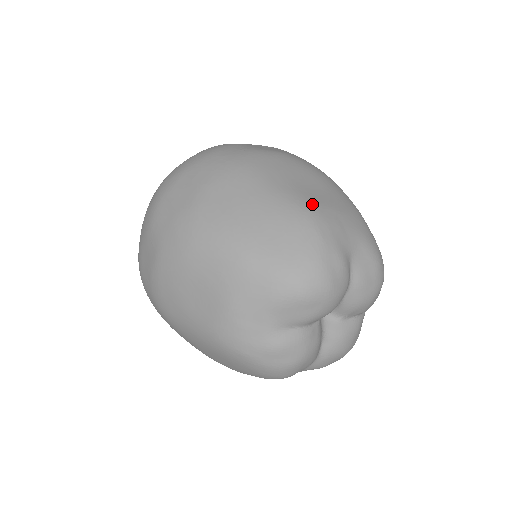
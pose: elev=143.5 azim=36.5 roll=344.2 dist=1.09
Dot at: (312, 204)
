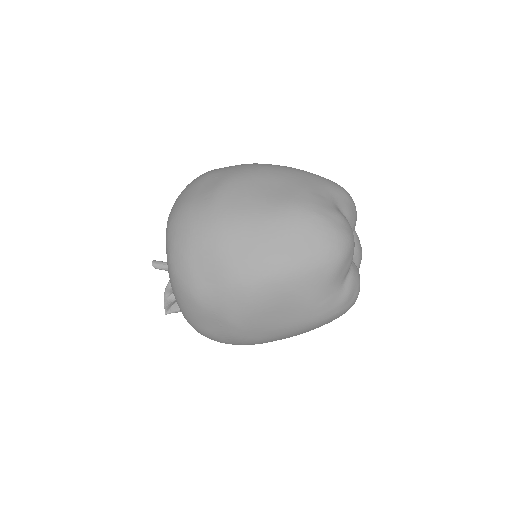
Dot at: occluded
